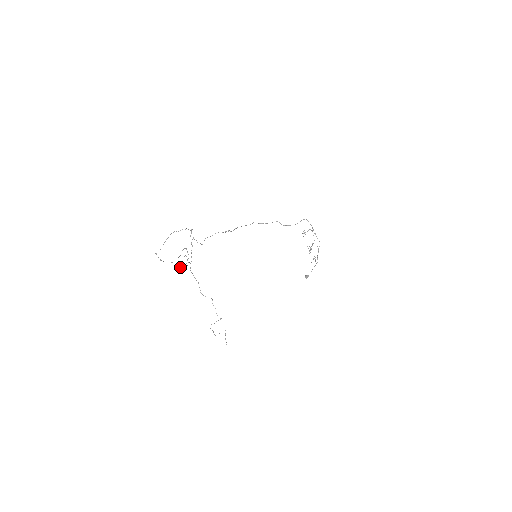
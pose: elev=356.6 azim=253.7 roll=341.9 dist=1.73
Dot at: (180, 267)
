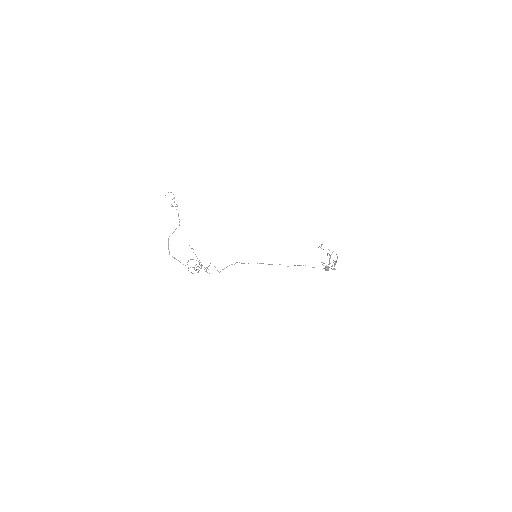
Dot at: occluded
